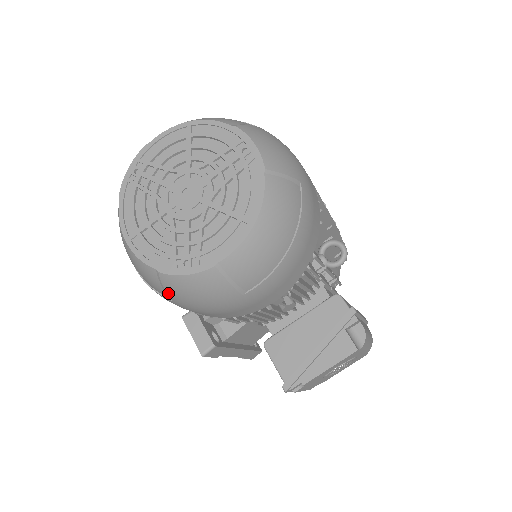
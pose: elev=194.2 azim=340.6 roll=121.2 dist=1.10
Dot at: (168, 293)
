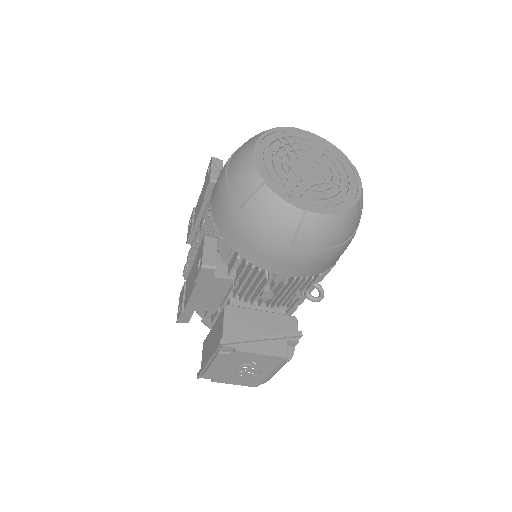
Dot at: (249, 202)
